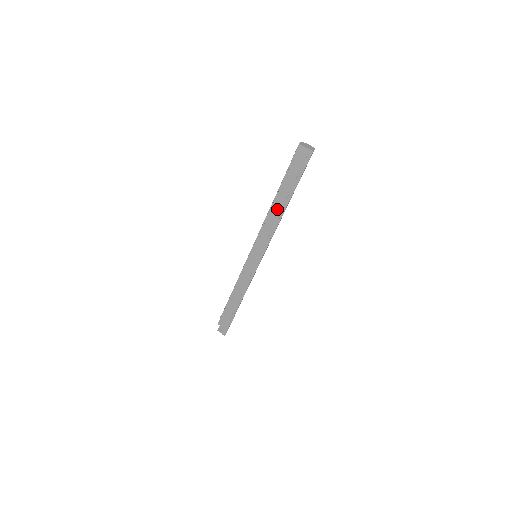
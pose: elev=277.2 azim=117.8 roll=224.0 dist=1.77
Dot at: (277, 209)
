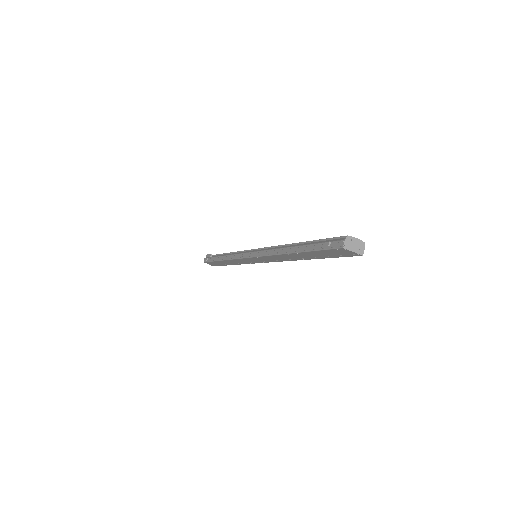
Dot at: (292, 257)
